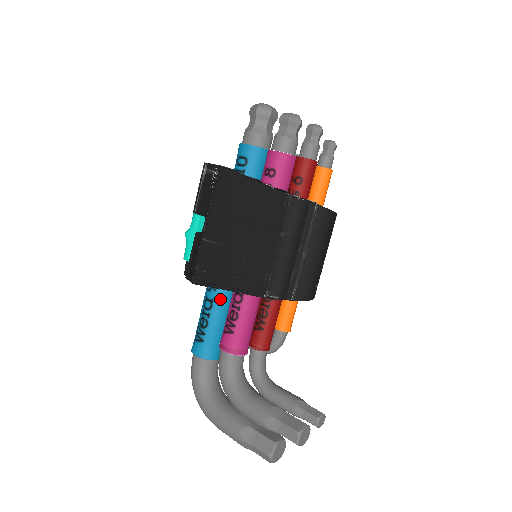
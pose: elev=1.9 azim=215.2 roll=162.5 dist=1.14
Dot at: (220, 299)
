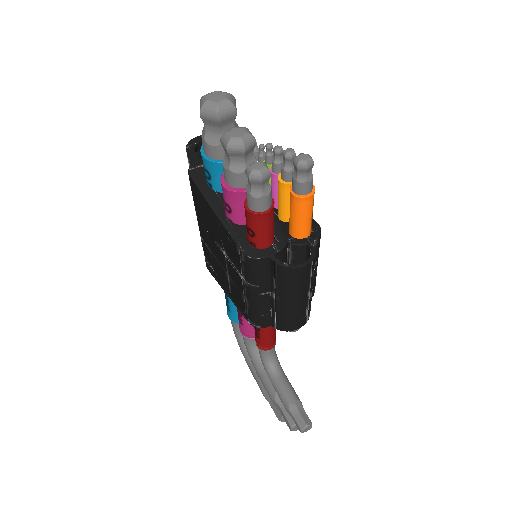
Dot at: occluded
